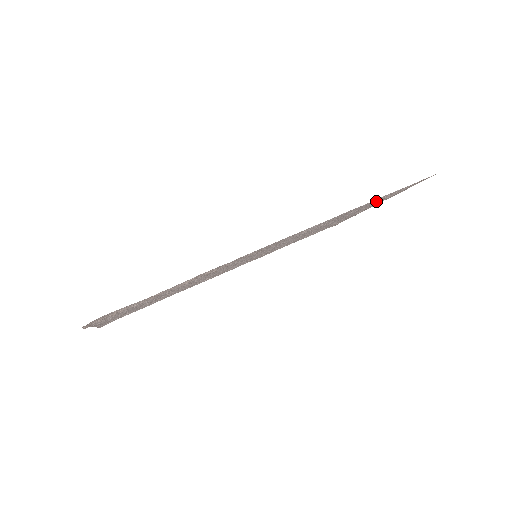
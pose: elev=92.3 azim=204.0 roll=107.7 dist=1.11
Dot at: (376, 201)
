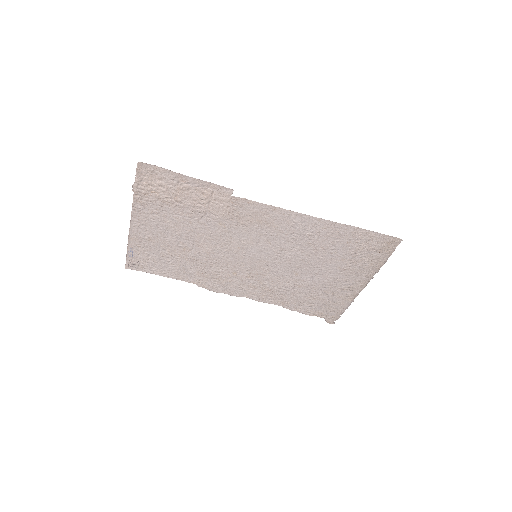
Dot at: (354, 249)
